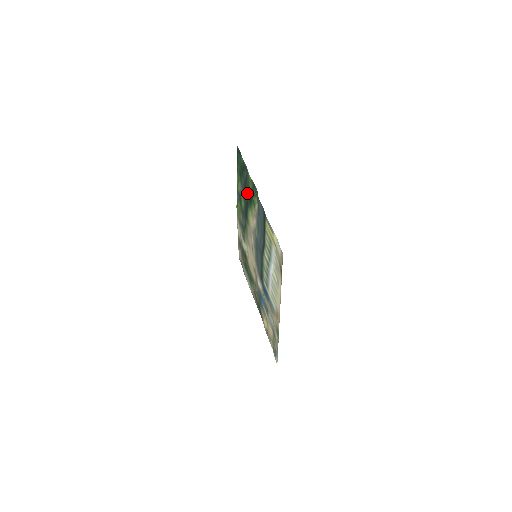
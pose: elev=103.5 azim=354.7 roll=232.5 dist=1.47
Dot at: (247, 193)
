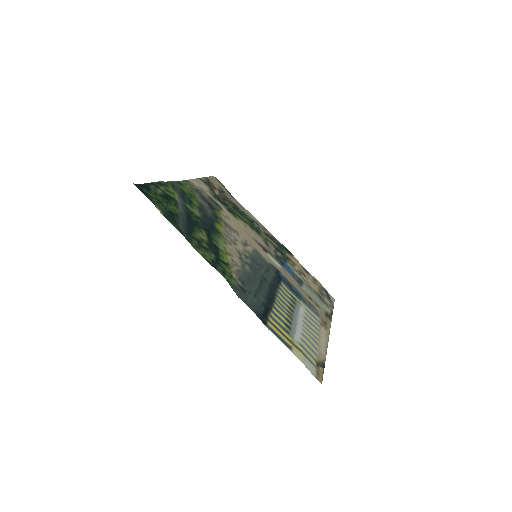
Dot at: (201, 236)
